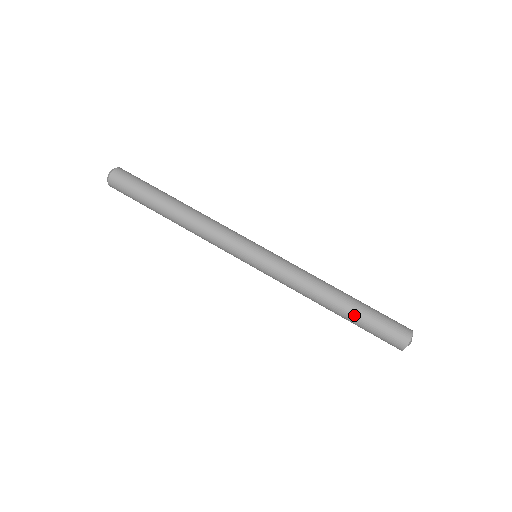
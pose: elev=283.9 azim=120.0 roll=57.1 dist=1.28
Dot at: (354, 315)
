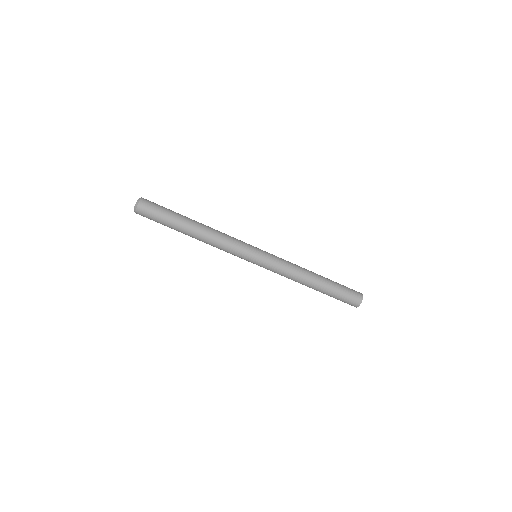
Dot at: (326, 291)
